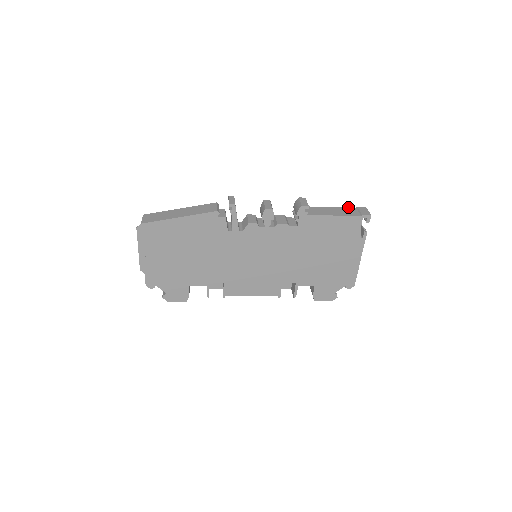
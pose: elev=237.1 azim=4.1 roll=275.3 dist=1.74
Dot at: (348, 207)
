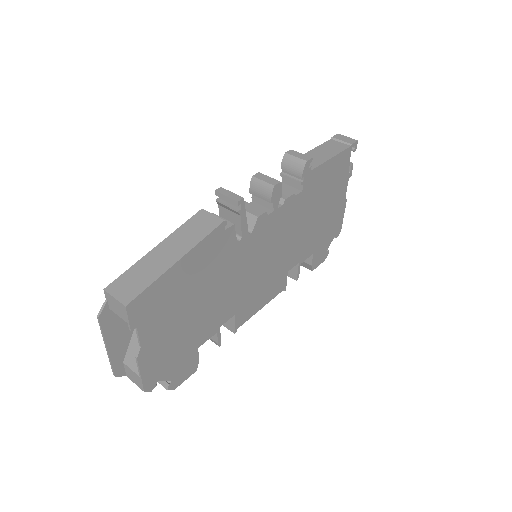
Dot at: (325, 142)
